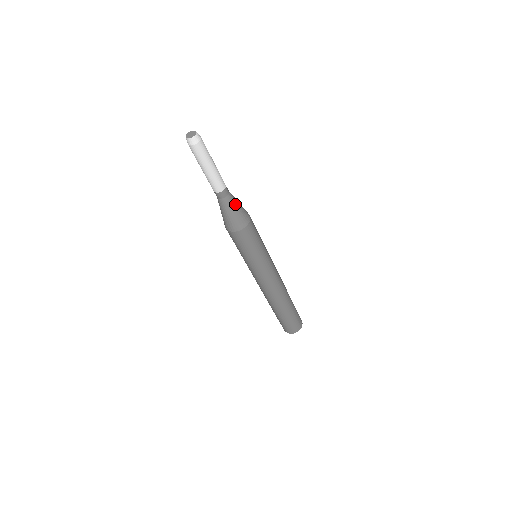
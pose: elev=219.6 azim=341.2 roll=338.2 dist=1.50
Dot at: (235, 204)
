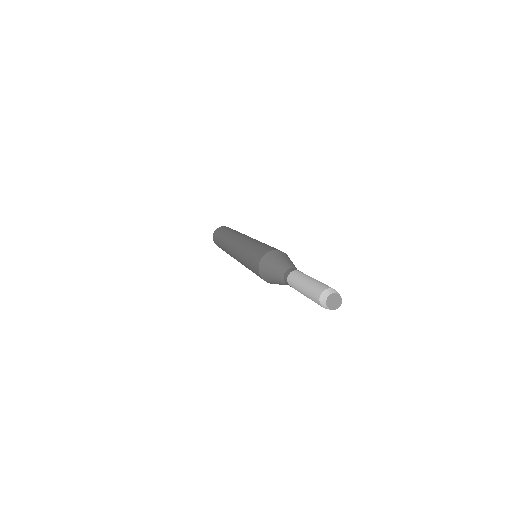
Dot at: occluded
